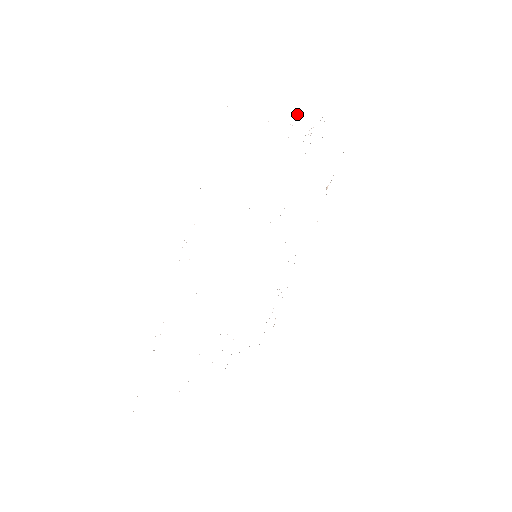
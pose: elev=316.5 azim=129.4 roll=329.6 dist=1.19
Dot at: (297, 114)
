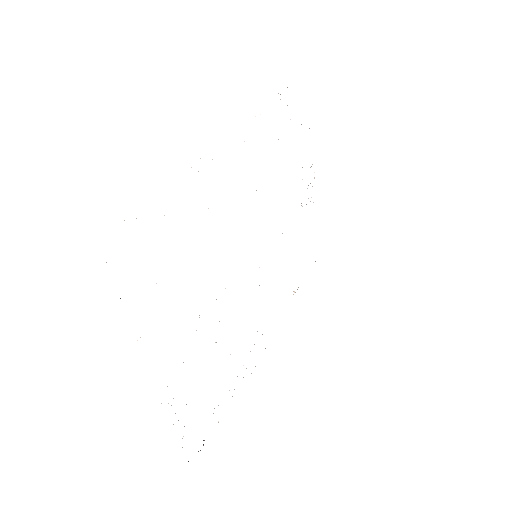
Dot at: occluded
